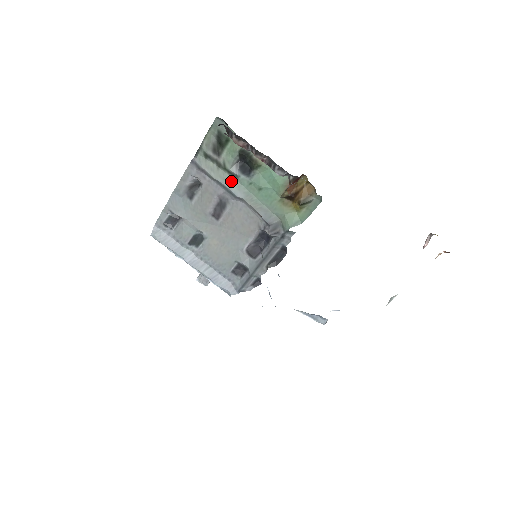
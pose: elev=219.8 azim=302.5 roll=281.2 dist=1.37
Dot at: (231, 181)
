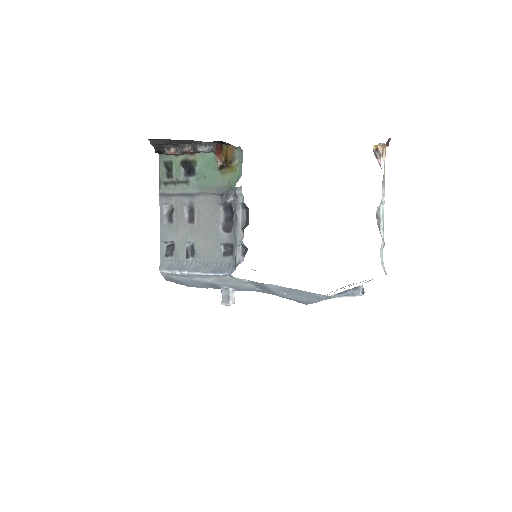
Dot at: (186, 187)
